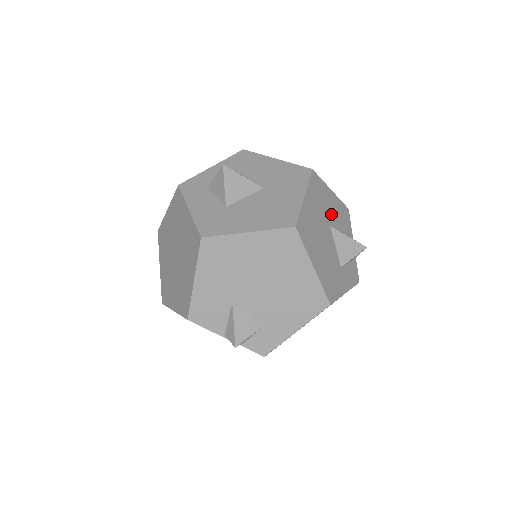
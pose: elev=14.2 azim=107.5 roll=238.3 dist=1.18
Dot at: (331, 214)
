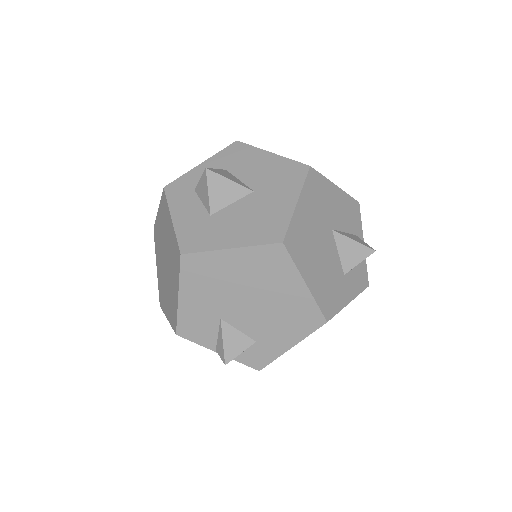
Dot at: (334, 214)
